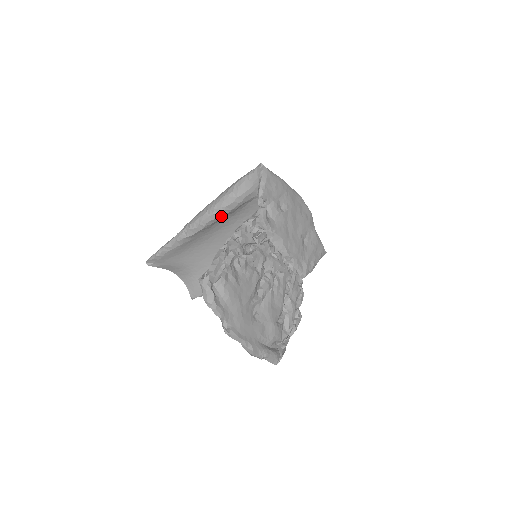
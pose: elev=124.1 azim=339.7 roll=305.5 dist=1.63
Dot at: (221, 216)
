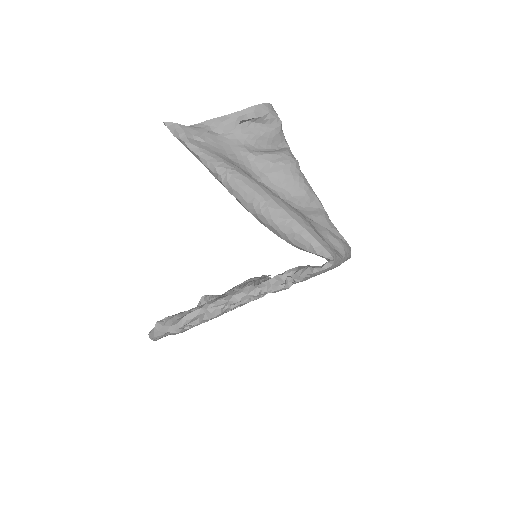
Dot at: occluded
